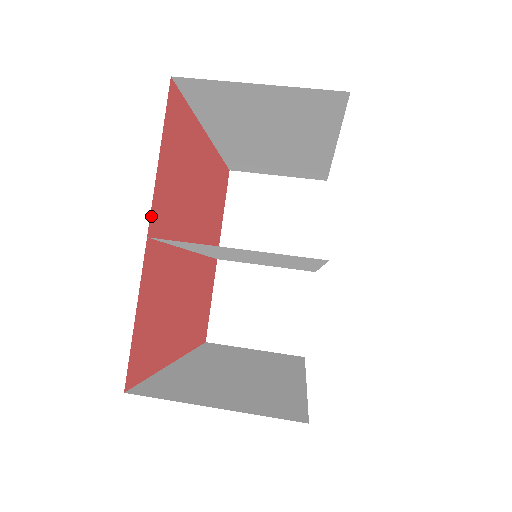
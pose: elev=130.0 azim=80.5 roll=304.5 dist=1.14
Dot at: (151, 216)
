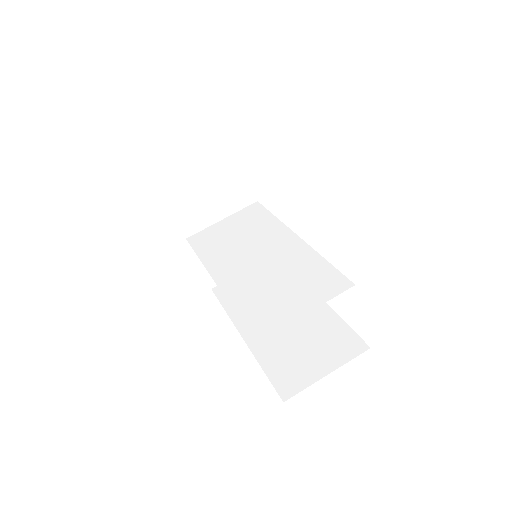
Dot at: occluded
